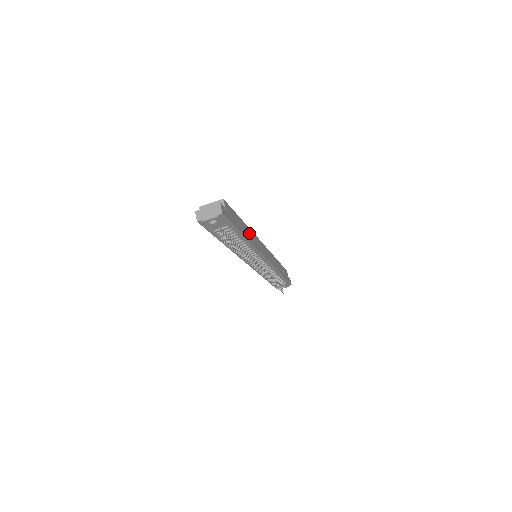
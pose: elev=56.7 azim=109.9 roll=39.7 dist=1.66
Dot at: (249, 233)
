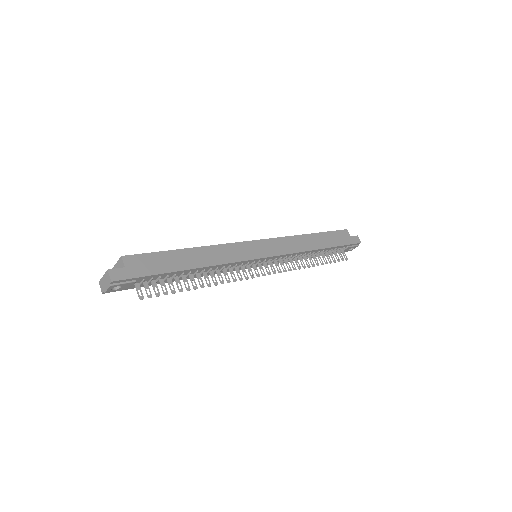
Dot at: (206, 254)
